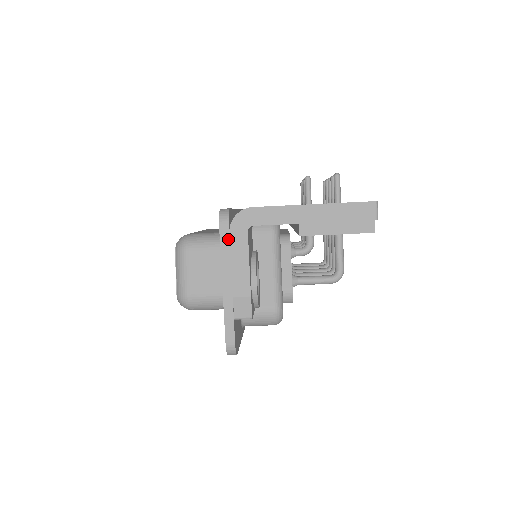
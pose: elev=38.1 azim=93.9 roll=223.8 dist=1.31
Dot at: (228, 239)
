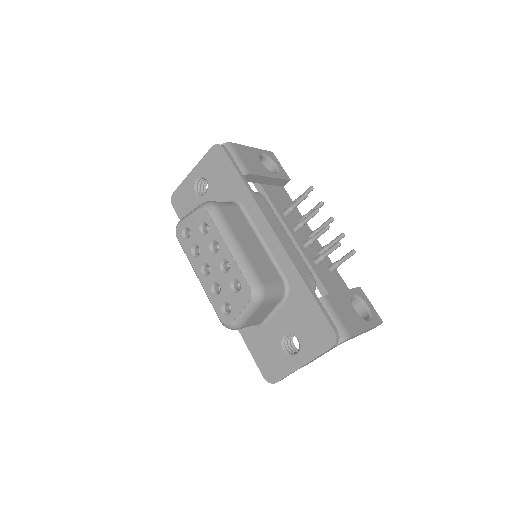
Dot at: occluded
